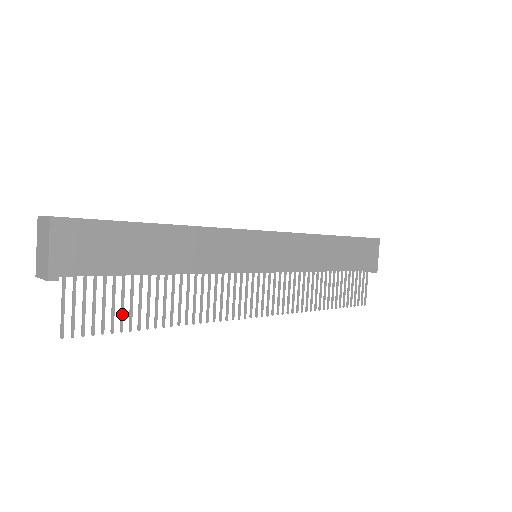
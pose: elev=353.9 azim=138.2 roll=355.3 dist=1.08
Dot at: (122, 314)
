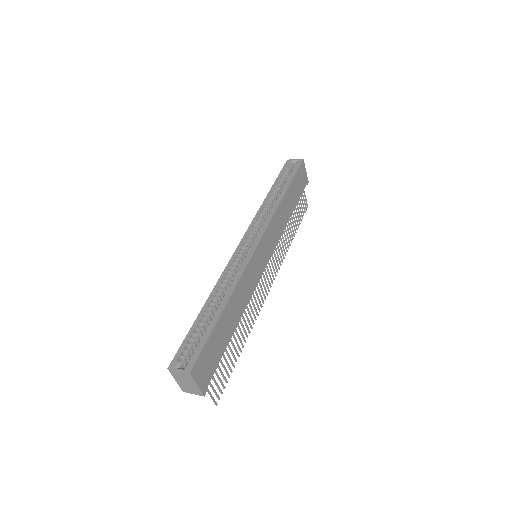
Dot at: (229, 366)
